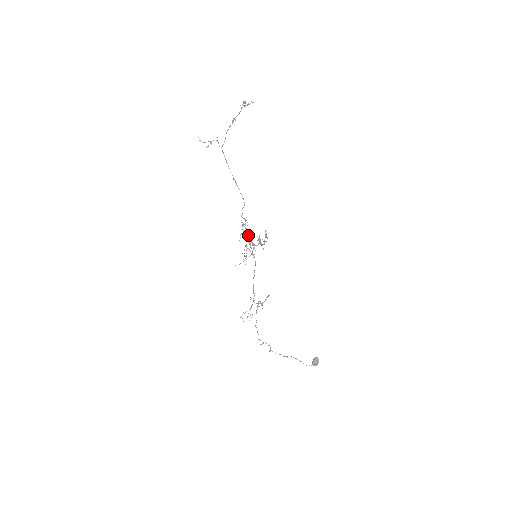
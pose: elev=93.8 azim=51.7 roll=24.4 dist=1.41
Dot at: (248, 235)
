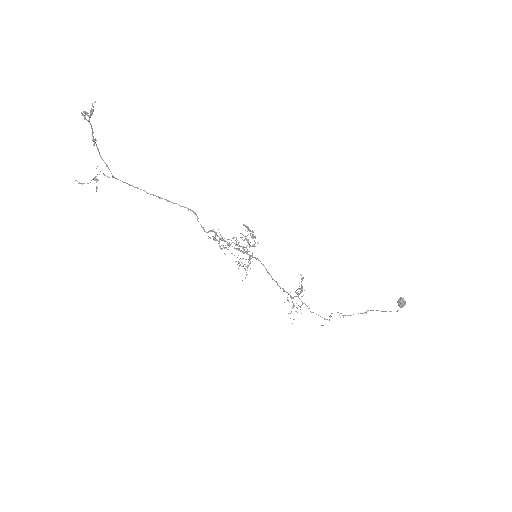
Dot at: (229, 243)
